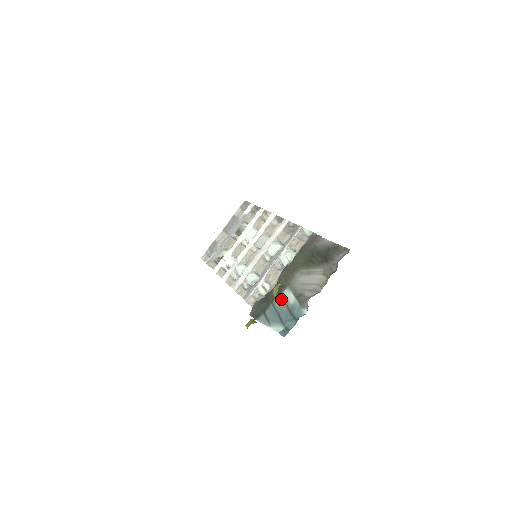
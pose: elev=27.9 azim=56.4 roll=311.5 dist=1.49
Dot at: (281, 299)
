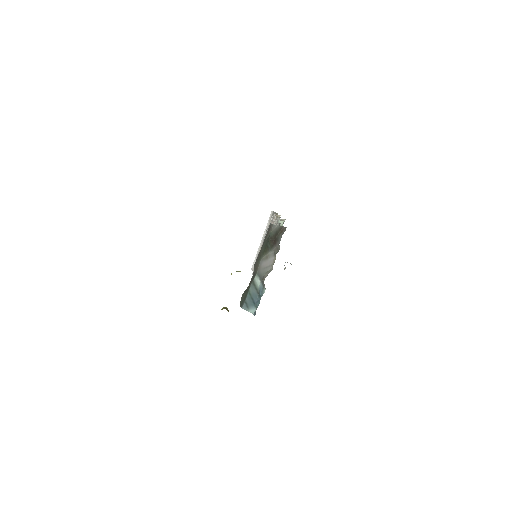
Dot at: (253, 286)
